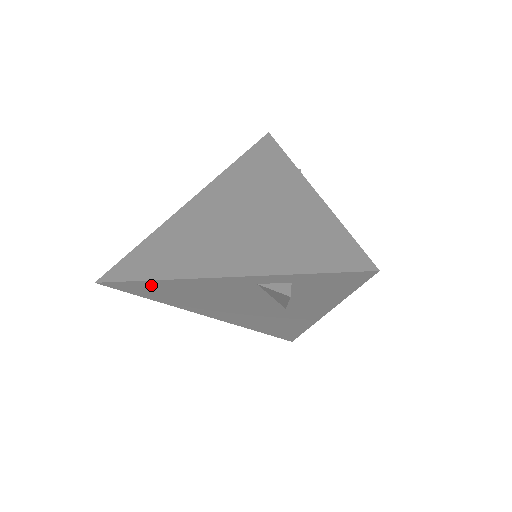
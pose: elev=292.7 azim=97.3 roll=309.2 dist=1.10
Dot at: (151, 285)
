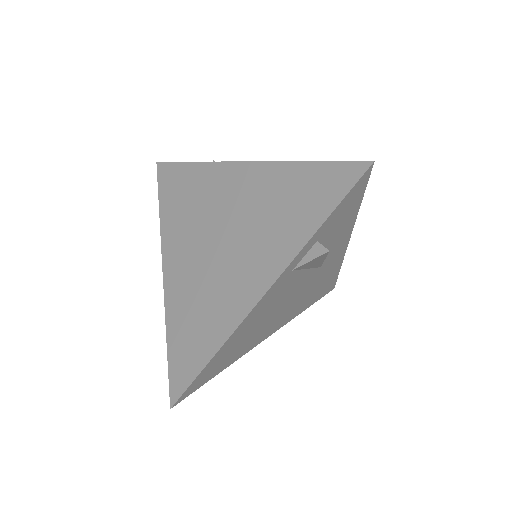
Dot at: occluded
